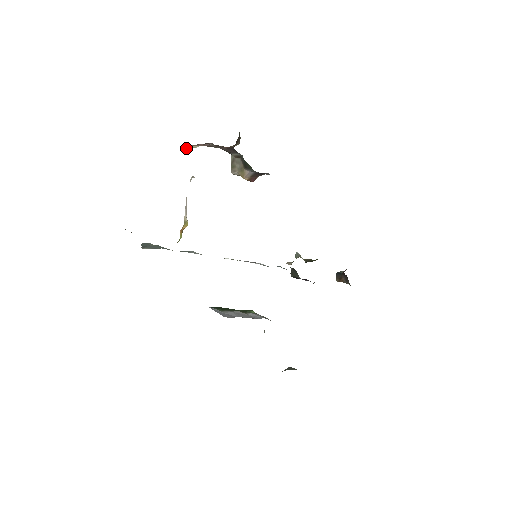
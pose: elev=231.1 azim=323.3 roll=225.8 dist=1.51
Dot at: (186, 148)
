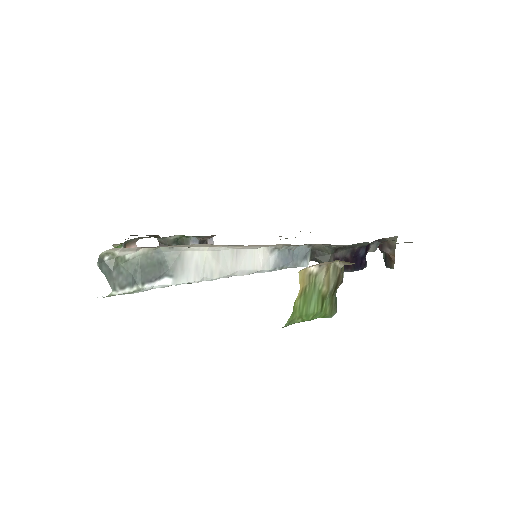
Dot at: occluded
